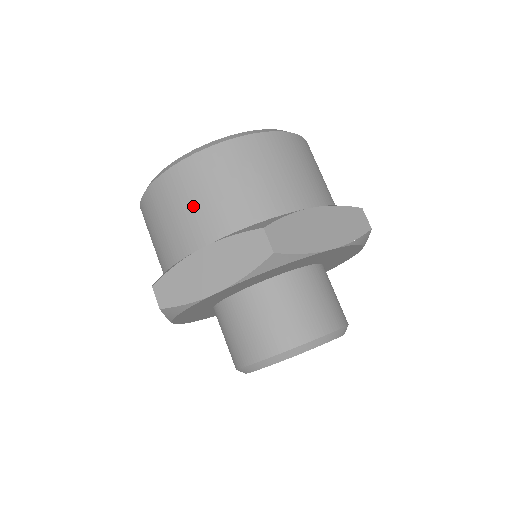
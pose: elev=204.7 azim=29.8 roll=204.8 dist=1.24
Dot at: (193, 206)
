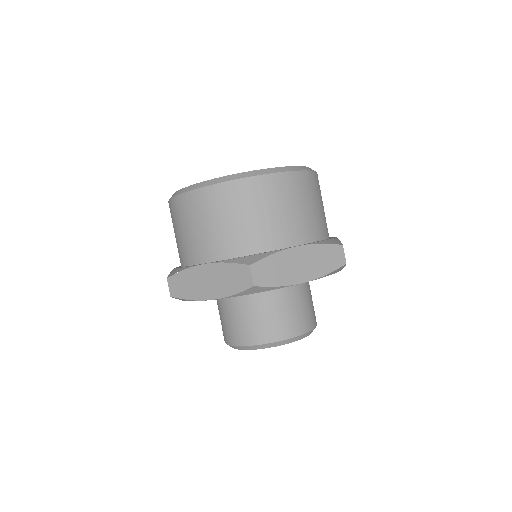
Dot at: (290, 210)
